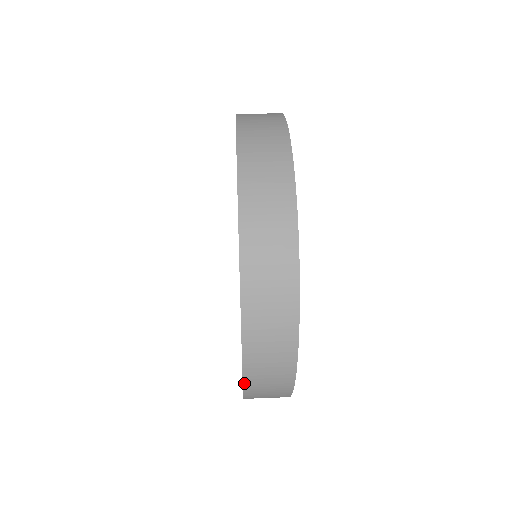
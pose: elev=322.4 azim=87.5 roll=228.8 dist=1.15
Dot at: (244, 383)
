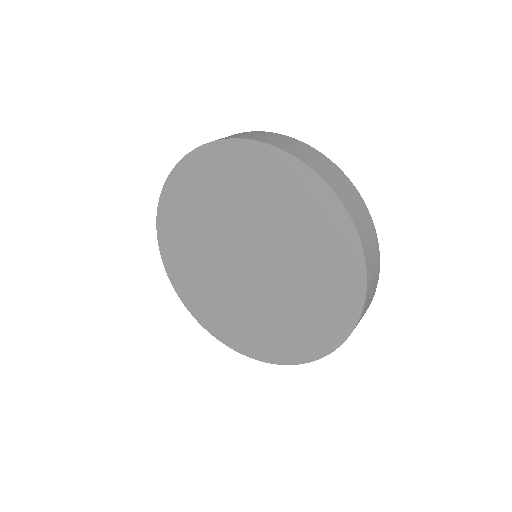
Dot at: (317, 359)
